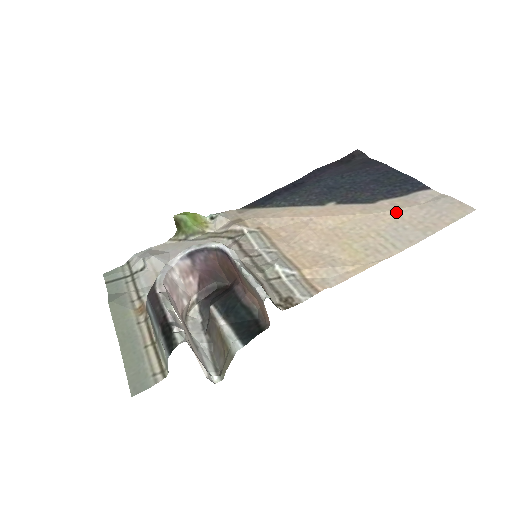
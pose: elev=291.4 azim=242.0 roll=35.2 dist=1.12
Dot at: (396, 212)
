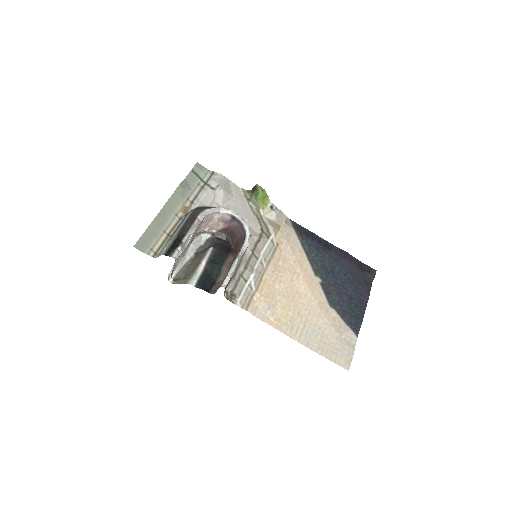
Dot at: (328, 324)
